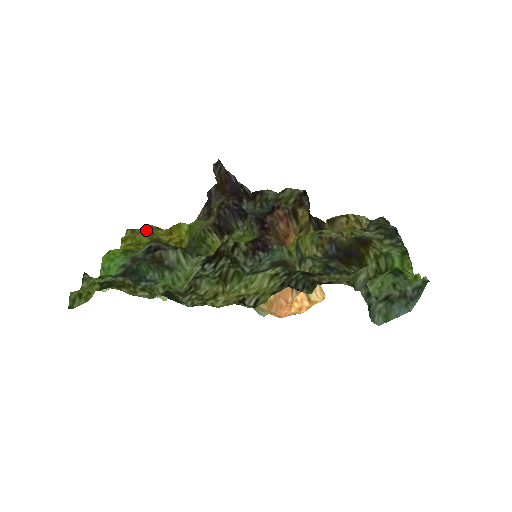
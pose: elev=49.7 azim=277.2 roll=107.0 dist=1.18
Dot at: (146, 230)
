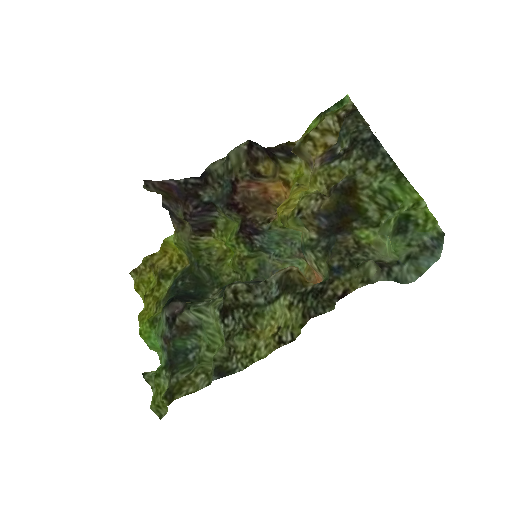
Dot at: (144, 264)
